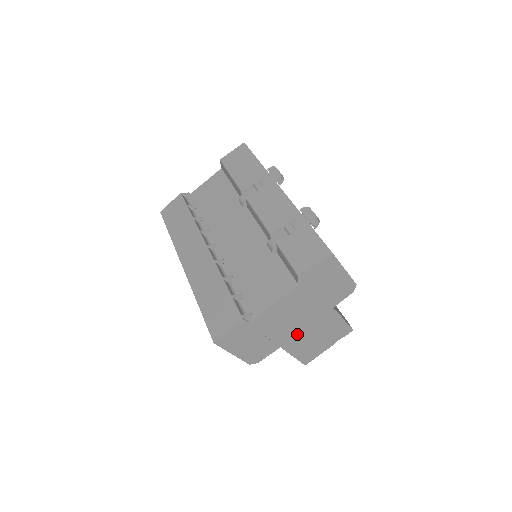
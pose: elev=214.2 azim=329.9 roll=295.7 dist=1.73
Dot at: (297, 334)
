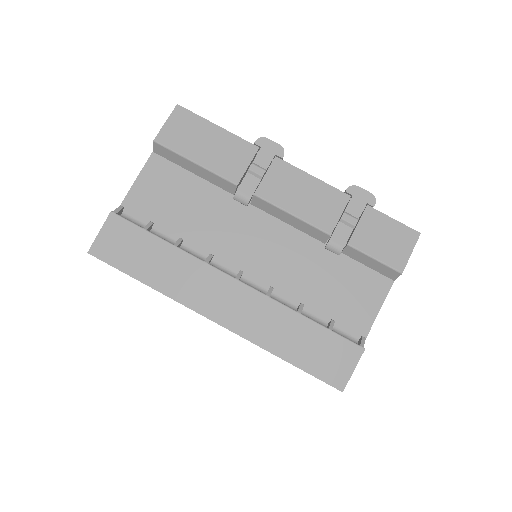
Dot at: occluded
